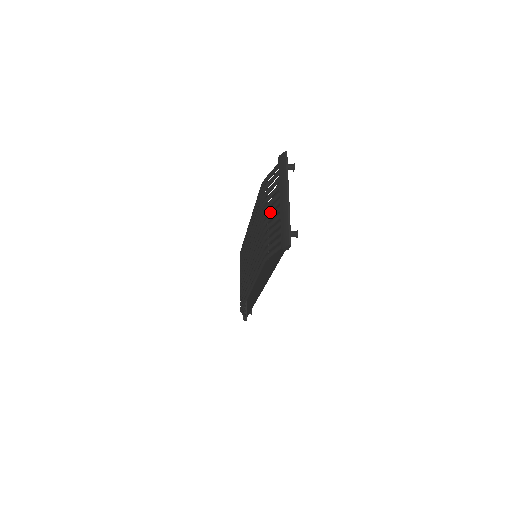
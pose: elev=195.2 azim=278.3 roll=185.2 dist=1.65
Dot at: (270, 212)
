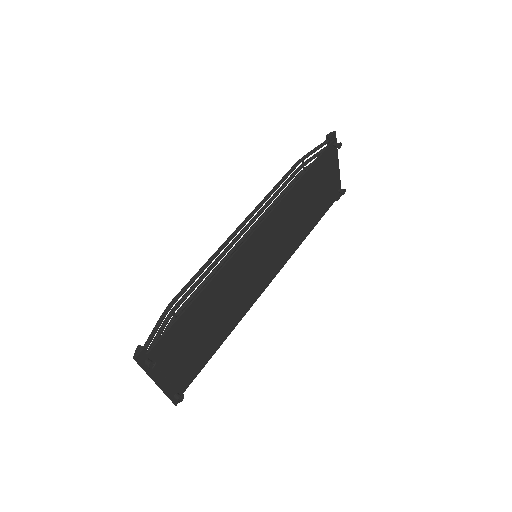
Dot at: occluded
